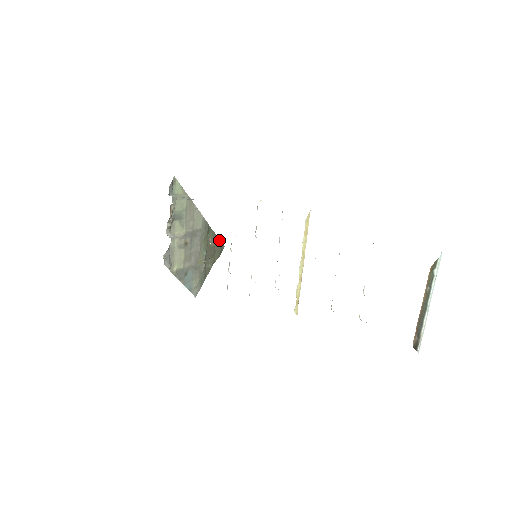
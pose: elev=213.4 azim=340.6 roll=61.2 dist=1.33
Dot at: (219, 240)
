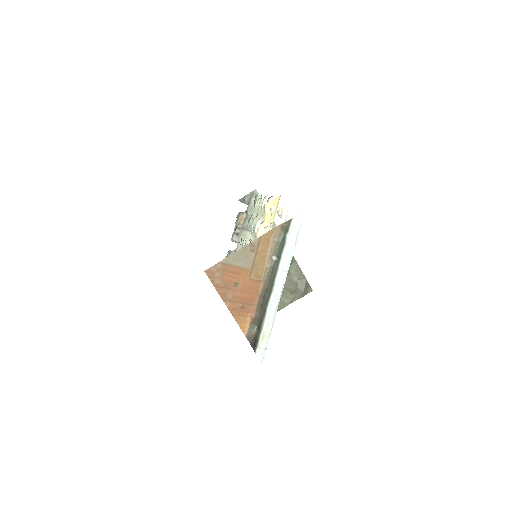
Dot at: (305, 279)
